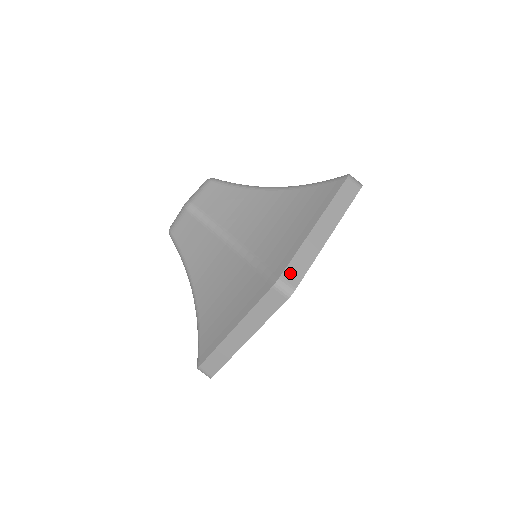
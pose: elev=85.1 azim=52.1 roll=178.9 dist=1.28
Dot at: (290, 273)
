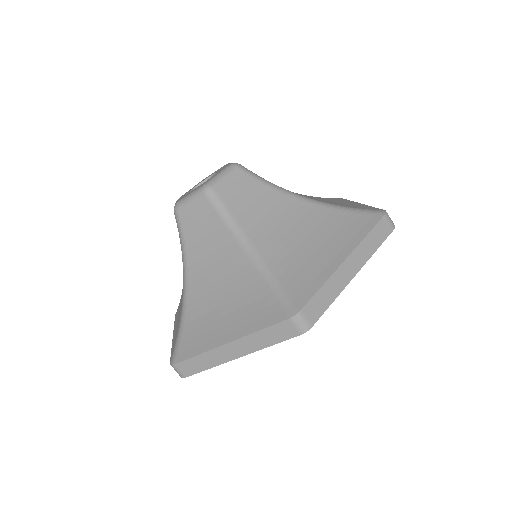
Dot at: (311, 308)
